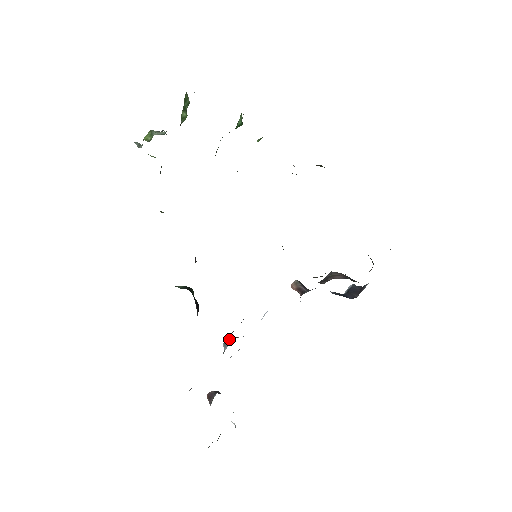
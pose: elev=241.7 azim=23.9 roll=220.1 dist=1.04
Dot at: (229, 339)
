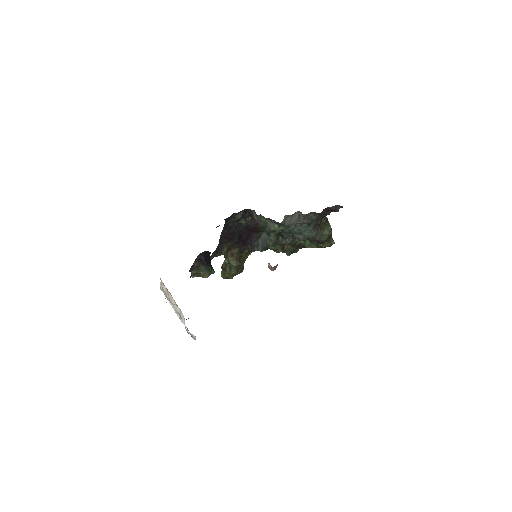
Dot at: occluded
